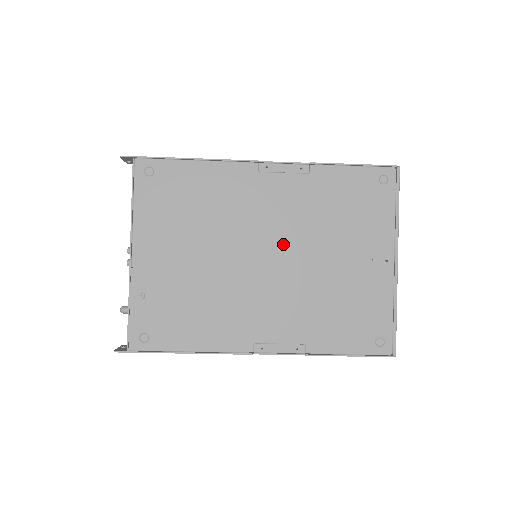
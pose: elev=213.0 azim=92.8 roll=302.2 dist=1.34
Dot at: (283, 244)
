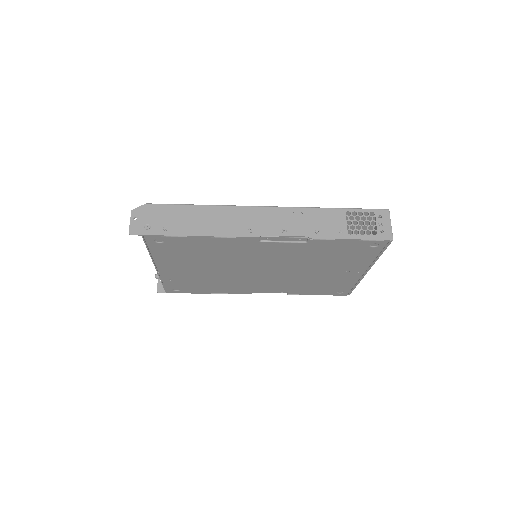
Dot at: (278, 267)
